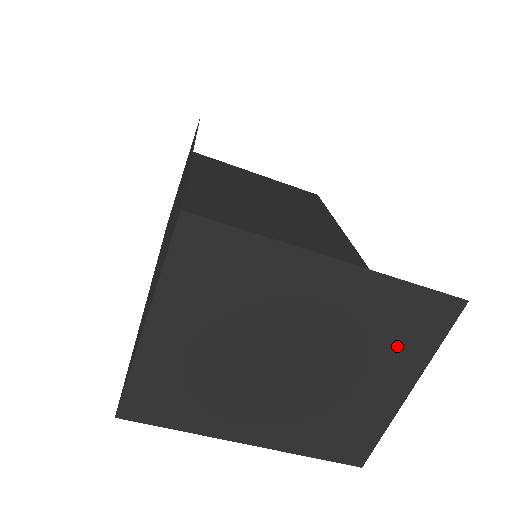
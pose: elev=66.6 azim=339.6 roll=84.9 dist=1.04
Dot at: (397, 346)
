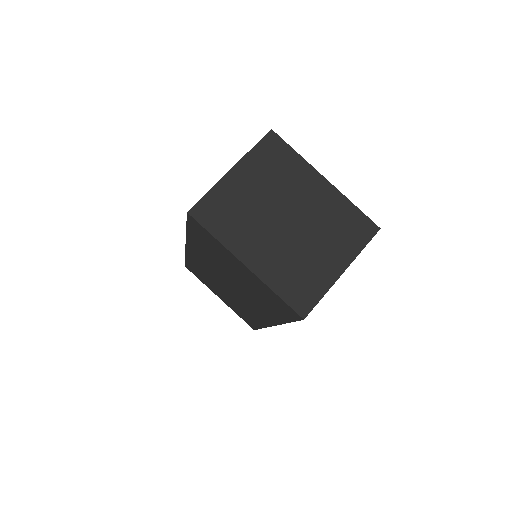
Dot at: (343, 238)
